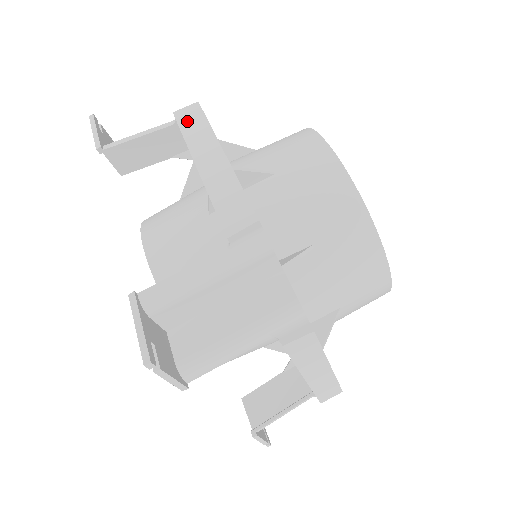
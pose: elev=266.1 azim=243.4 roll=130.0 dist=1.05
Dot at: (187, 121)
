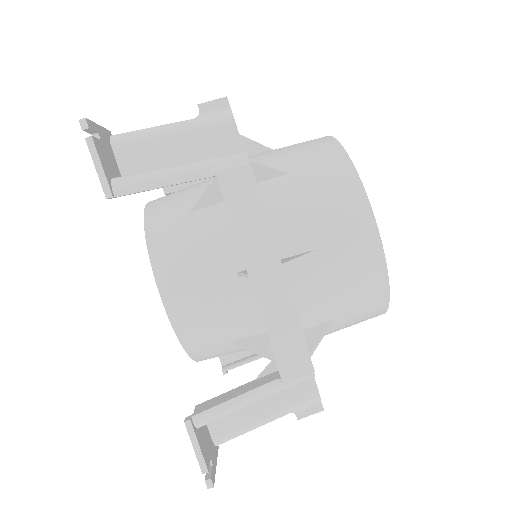
Dot at: occluded
